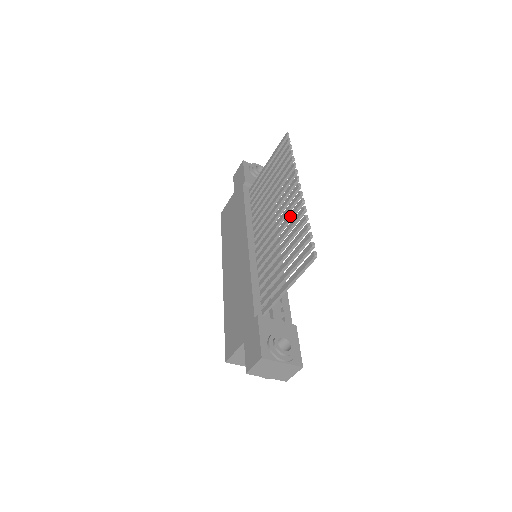
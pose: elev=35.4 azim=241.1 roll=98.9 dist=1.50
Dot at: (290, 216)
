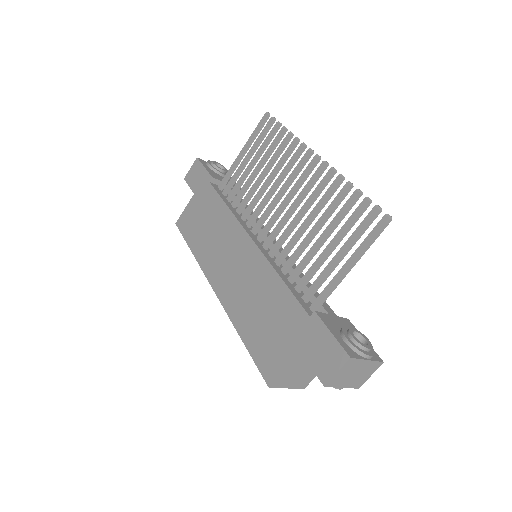
Dot at: (318, 191)
